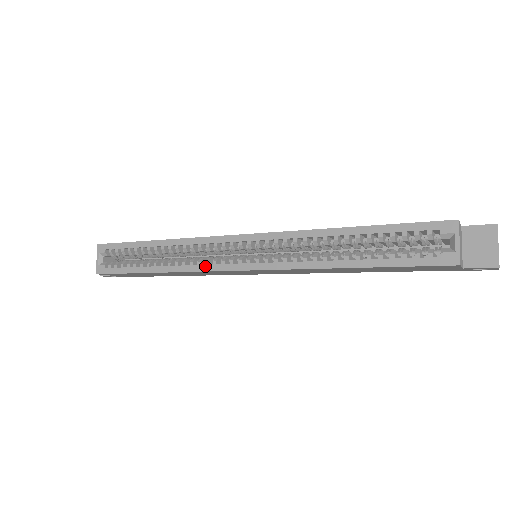
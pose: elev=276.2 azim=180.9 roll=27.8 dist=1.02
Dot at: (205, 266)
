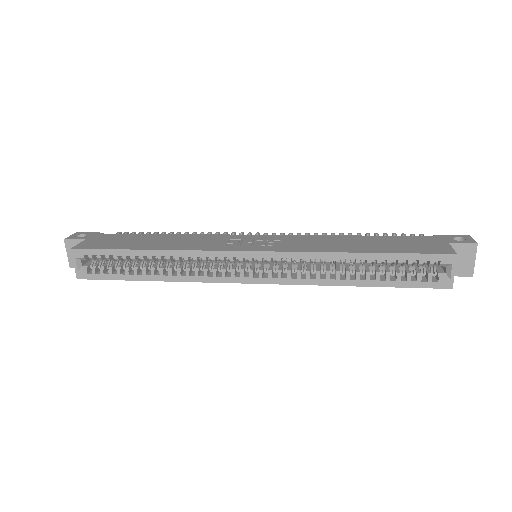
Dot at: (213, 278)
